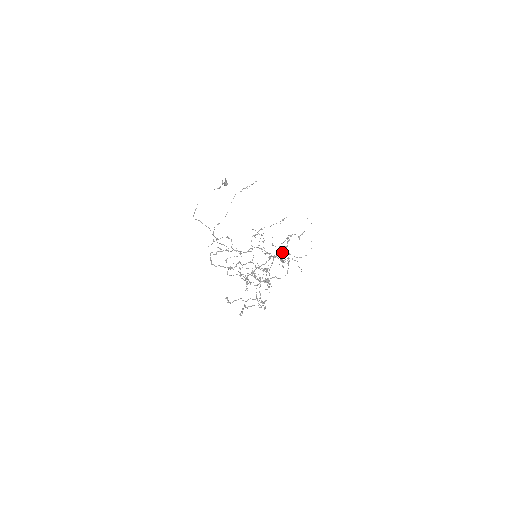
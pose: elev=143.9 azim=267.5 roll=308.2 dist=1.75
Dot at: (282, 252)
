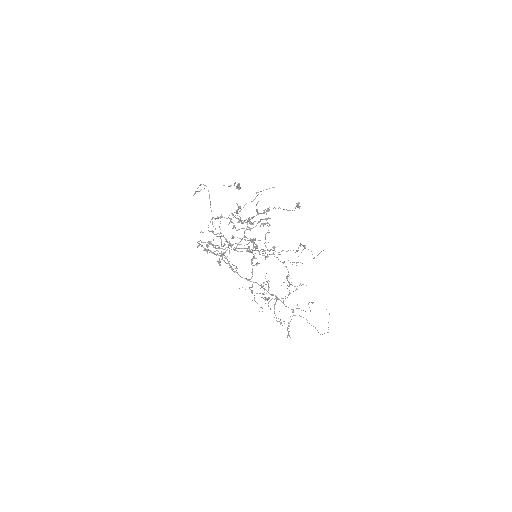
Dot at: (290, 250)
